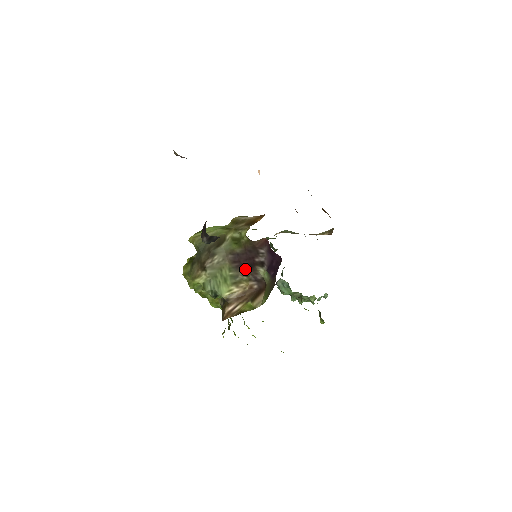
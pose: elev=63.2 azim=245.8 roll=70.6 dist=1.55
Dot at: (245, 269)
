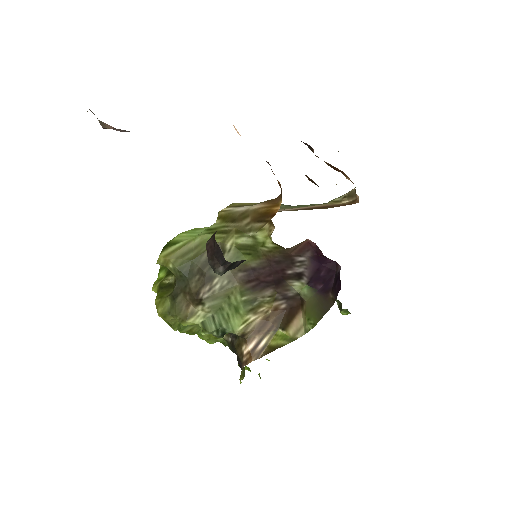
Dot at: (267, 287)
